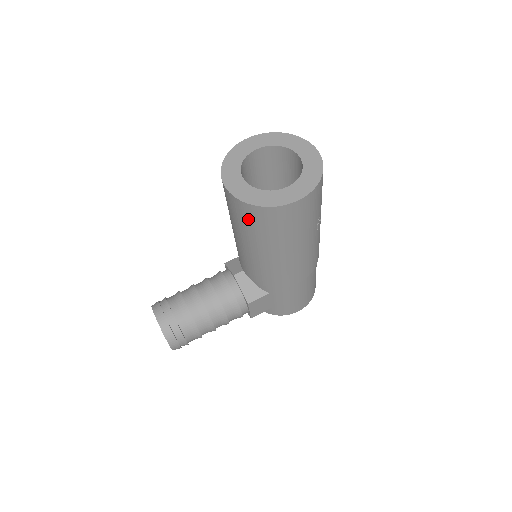
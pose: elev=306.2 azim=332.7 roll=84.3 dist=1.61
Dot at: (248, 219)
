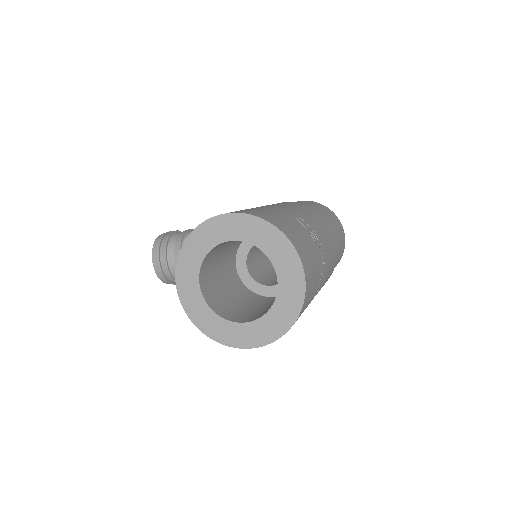
Dot at: occluded
